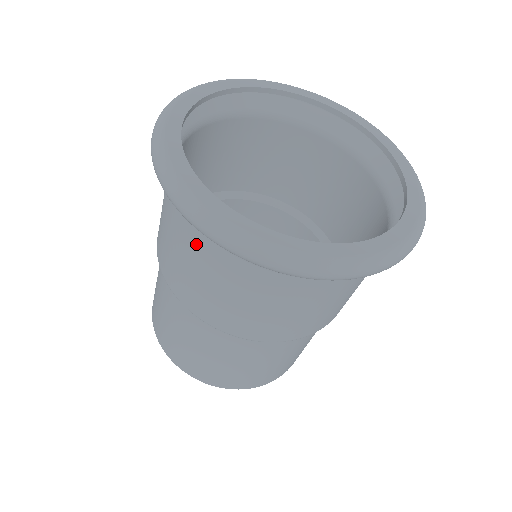
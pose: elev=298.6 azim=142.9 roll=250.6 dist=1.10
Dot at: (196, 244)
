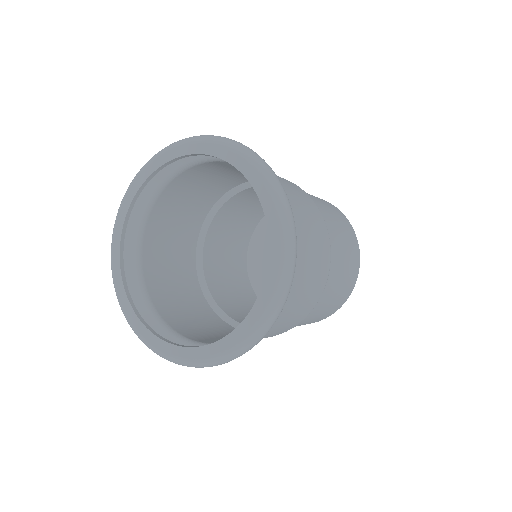
Dot at: occluded
